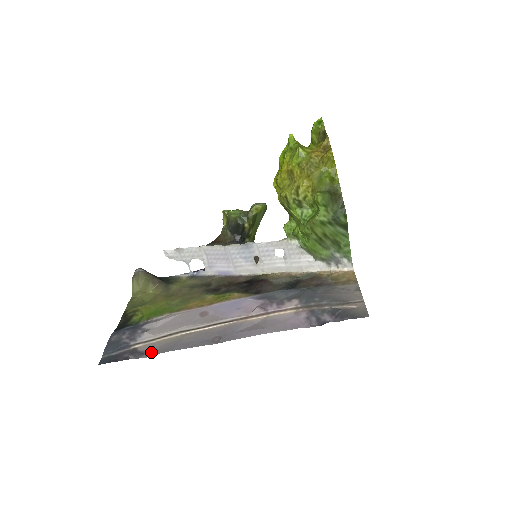
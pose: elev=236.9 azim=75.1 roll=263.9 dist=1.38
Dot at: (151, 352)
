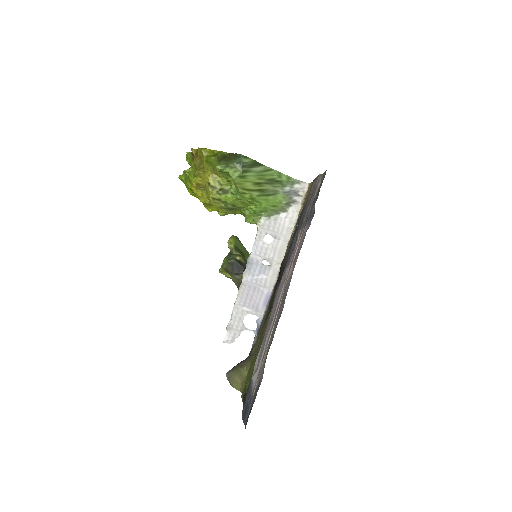
Dot at: (262, 375)
